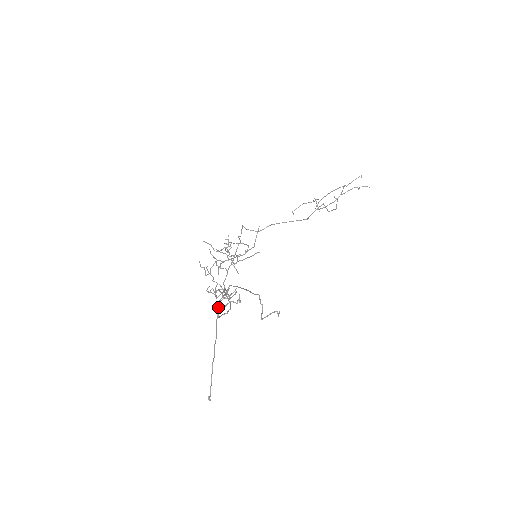
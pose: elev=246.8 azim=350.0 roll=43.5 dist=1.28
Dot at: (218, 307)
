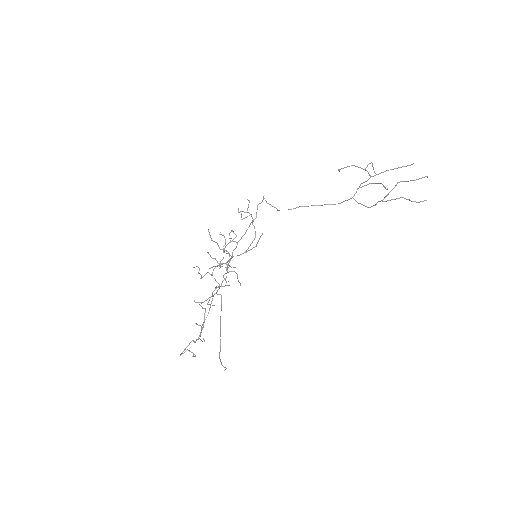
Dot at: (212, 294)
